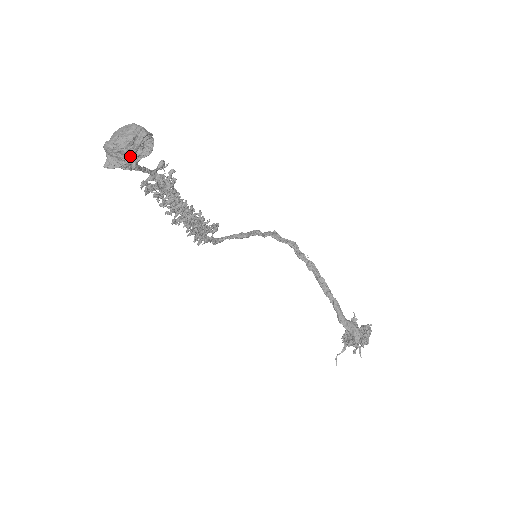
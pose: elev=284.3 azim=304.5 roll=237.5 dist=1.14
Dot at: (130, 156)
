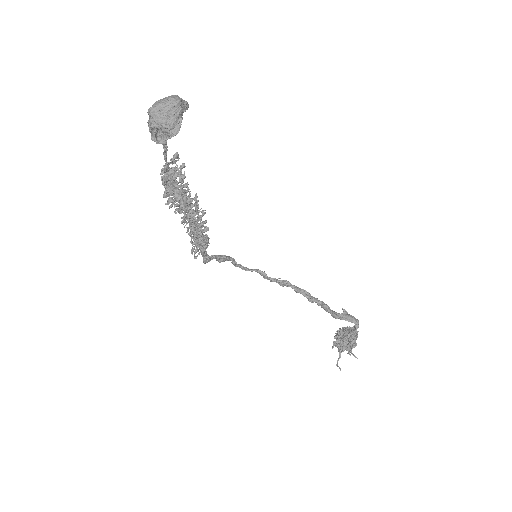
Dot at: (177, 116)
